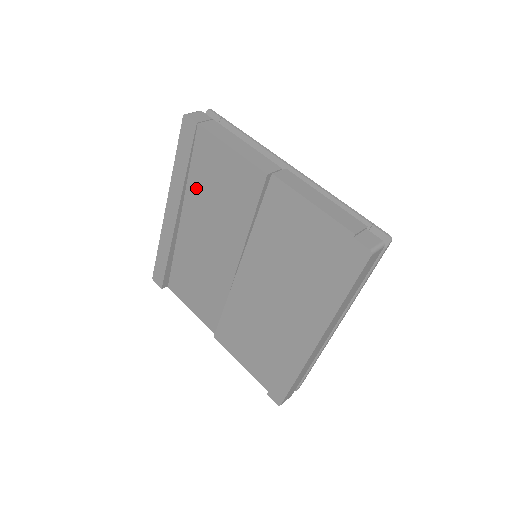
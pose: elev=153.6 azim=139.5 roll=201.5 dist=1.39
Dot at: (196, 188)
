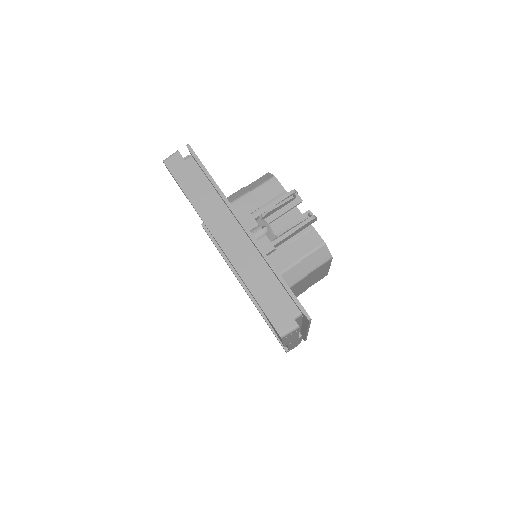
Dot at: occluded
